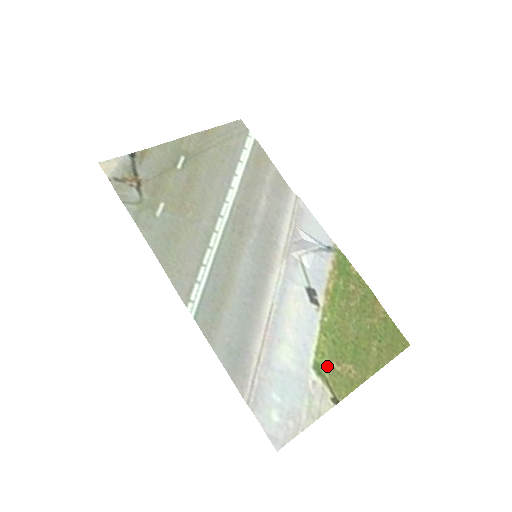
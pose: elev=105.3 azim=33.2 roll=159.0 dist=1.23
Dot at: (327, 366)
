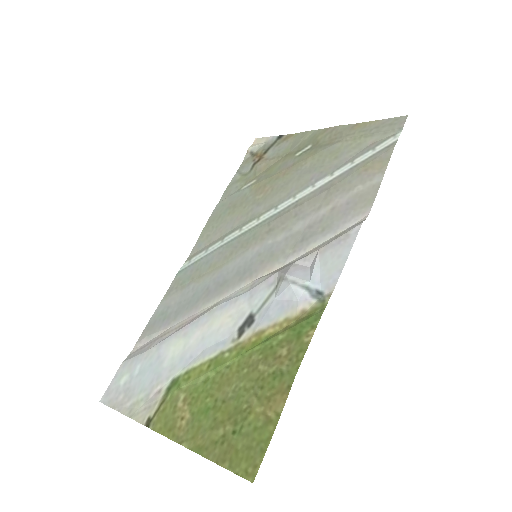
Dot at: (178, 390)
